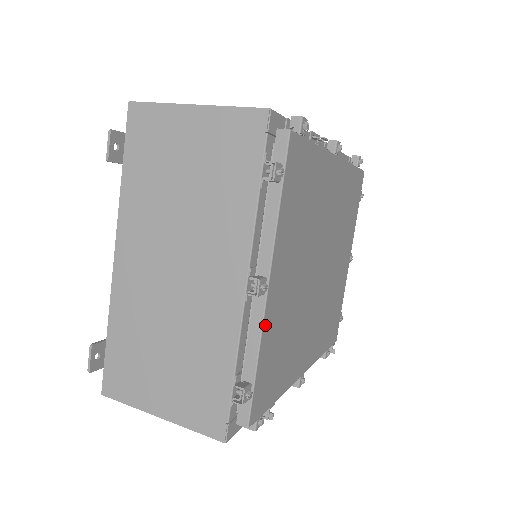
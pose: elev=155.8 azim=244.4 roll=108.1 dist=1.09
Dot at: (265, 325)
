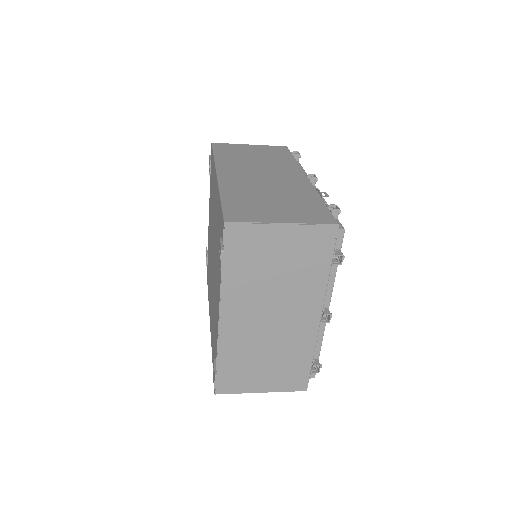
Dot at: (323, 329)
